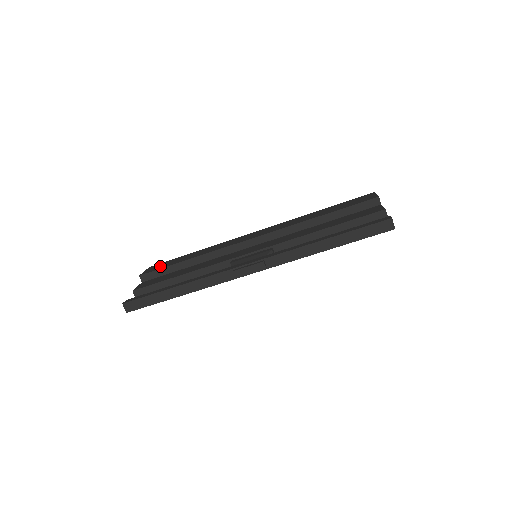
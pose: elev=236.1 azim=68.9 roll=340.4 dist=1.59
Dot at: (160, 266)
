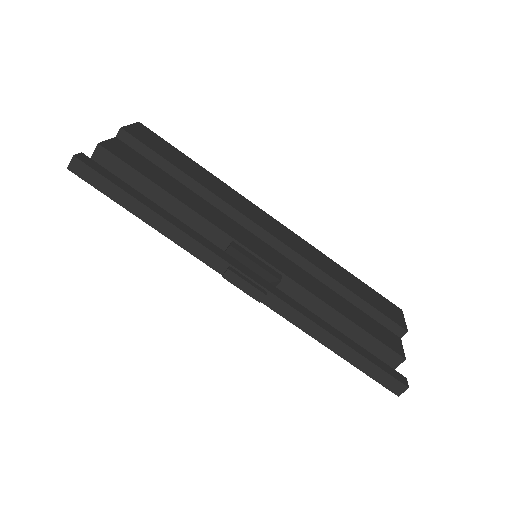
Dot at: (153, 142)
